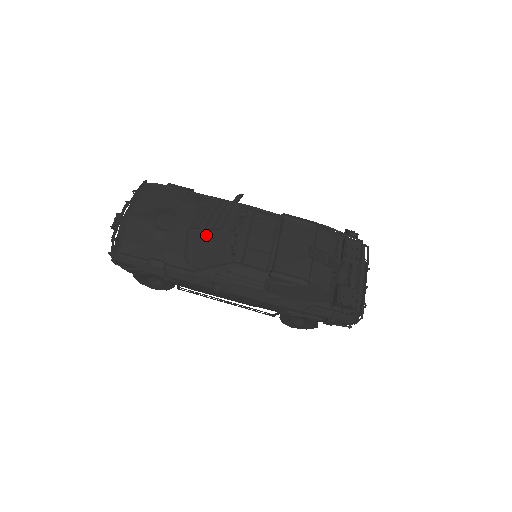
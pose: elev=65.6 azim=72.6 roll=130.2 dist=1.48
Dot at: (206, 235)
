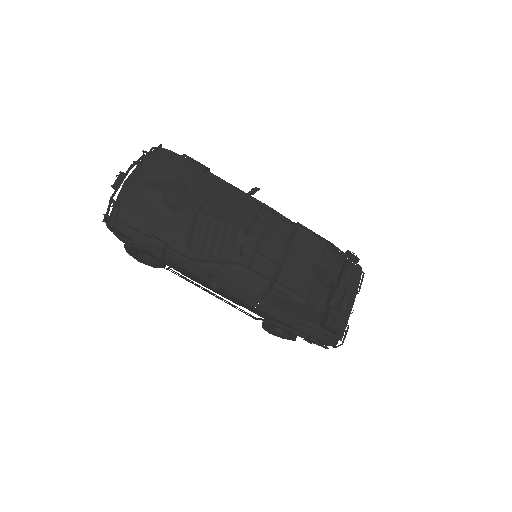
Dot at: (215, 225)
